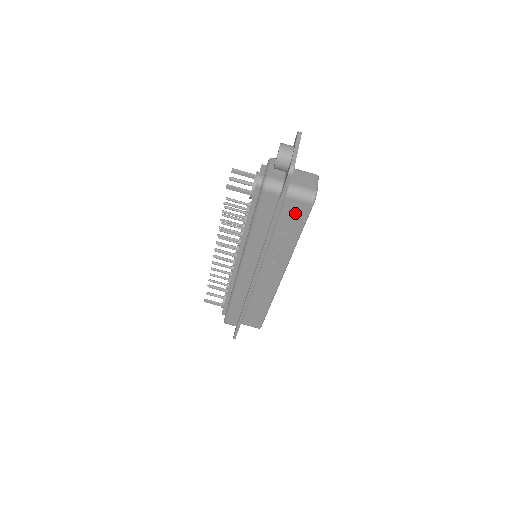
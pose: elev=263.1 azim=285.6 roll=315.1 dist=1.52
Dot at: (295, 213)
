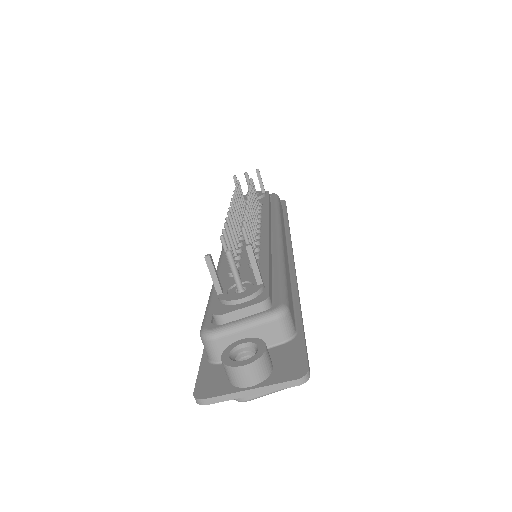
Dot at: occluded
